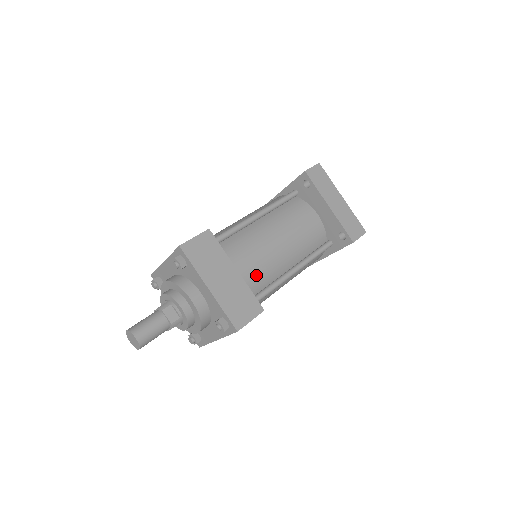
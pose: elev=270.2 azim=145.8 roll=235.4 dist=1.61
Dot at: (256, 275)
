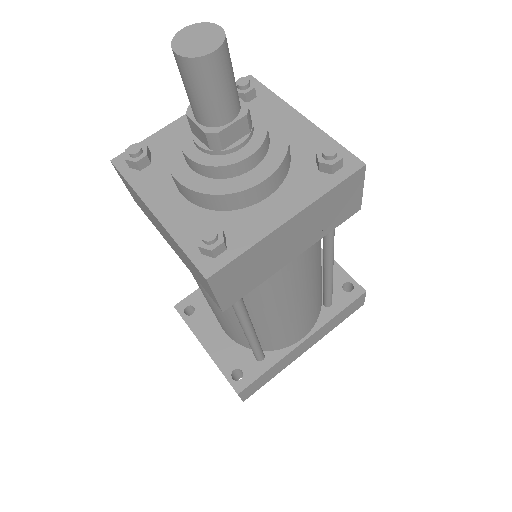
Dot at: occluded
